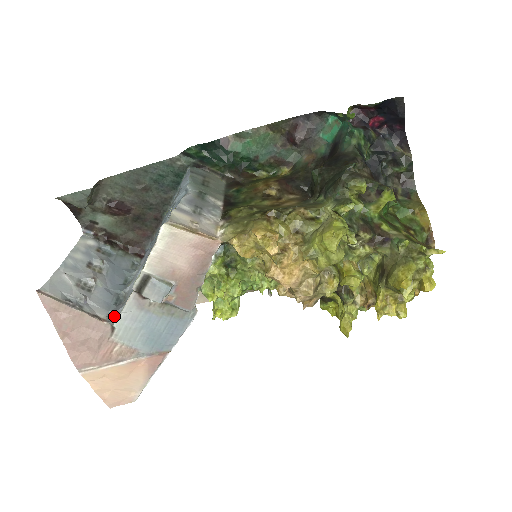
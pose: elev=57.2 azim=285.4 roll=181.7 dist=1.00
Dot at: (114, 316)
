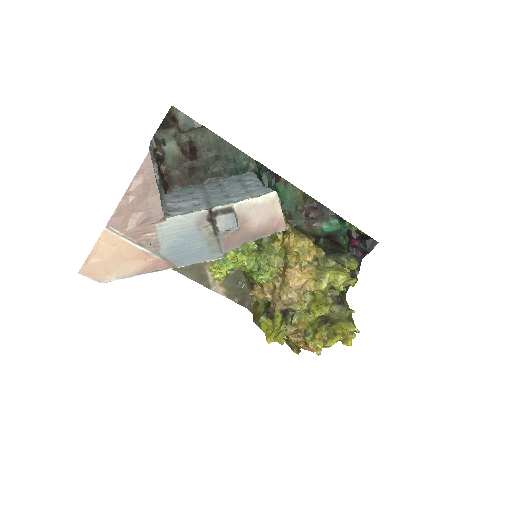
Dot at: (165, 213)
